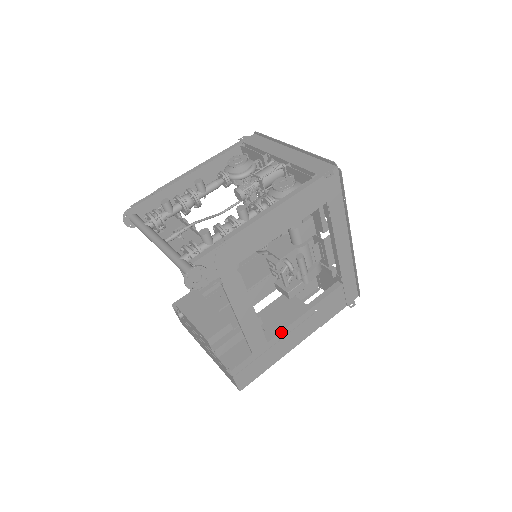
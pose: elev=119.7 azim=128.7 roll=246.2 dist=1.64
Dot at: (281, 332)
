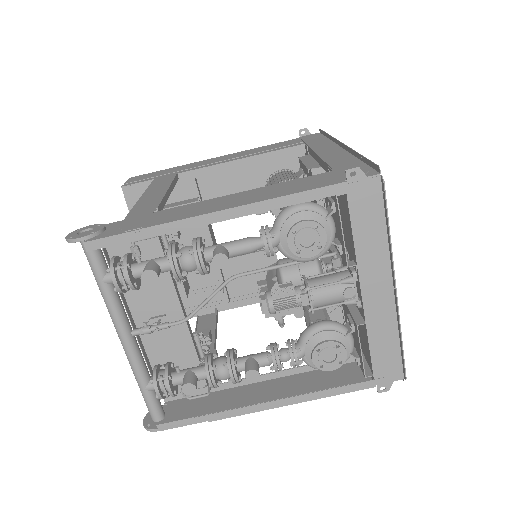
Dot at: (237, 307)
